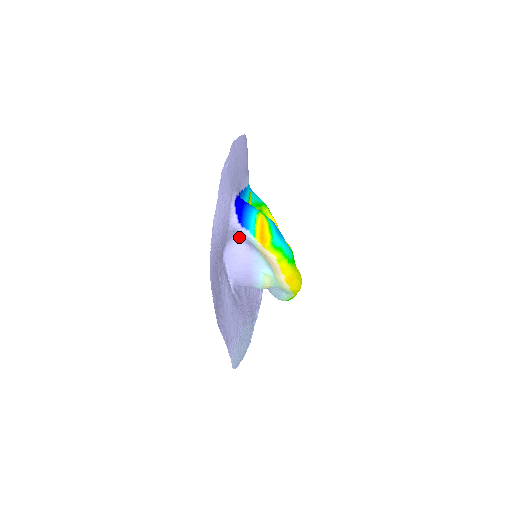
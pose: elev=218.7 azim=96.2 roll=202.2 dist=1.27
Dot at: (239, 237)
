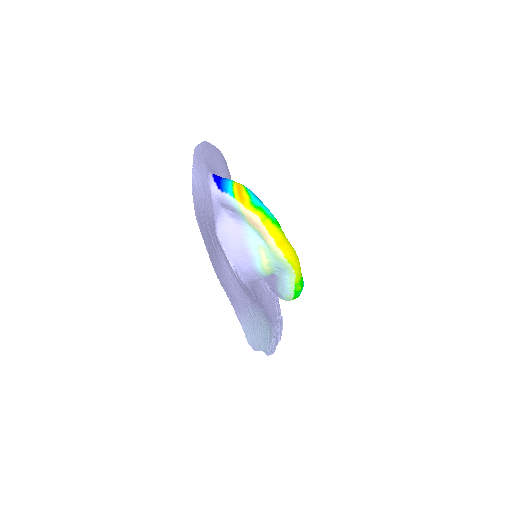
Dot at: (226, 213)
